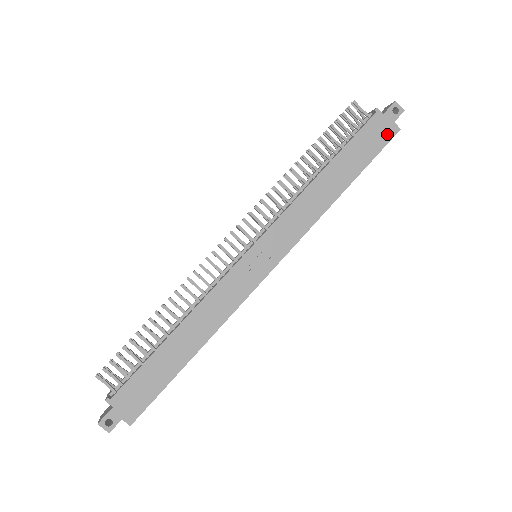
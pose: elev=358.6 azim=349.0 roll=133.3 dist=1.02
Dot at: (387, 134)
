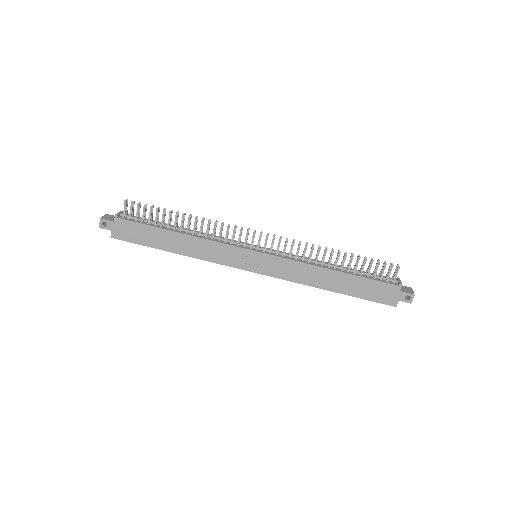
Dot at: (387, 300)
